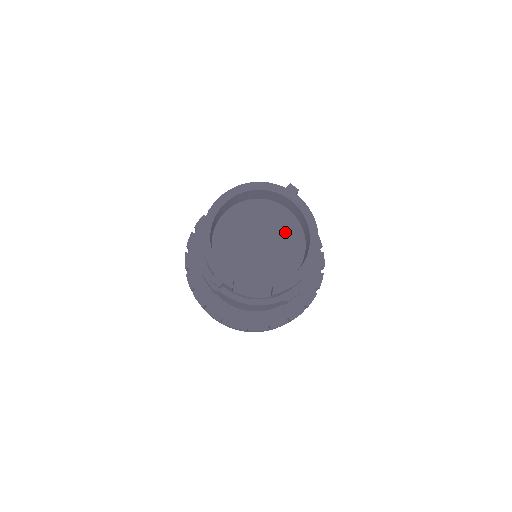
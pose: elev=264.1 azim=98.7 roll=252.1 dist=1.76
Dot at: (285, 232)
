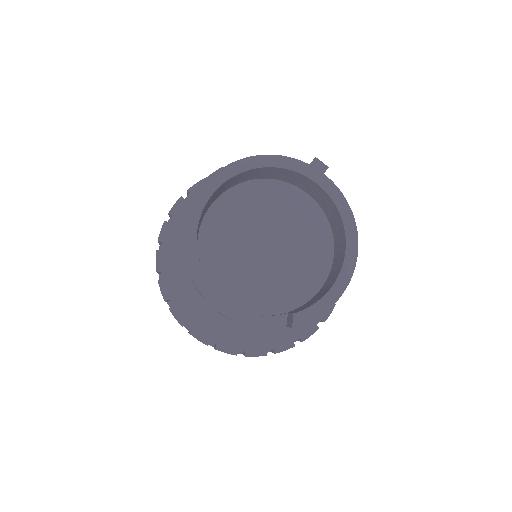
Dot at: (304, 229)
